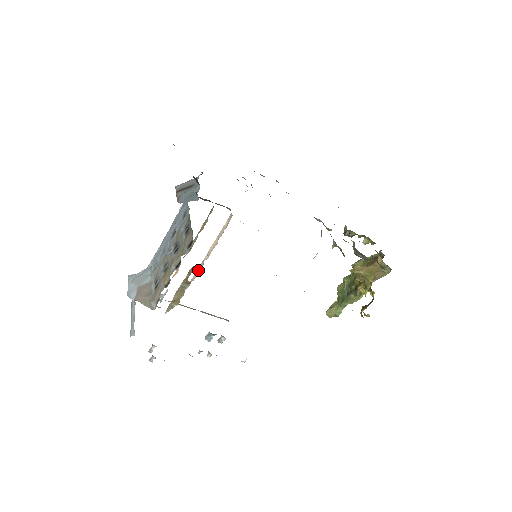
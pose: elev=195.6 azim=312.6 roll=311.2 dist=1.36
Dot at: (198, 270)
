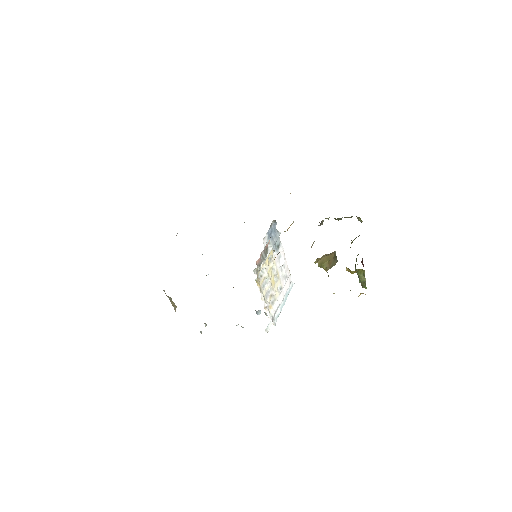
Dot at: occluded
